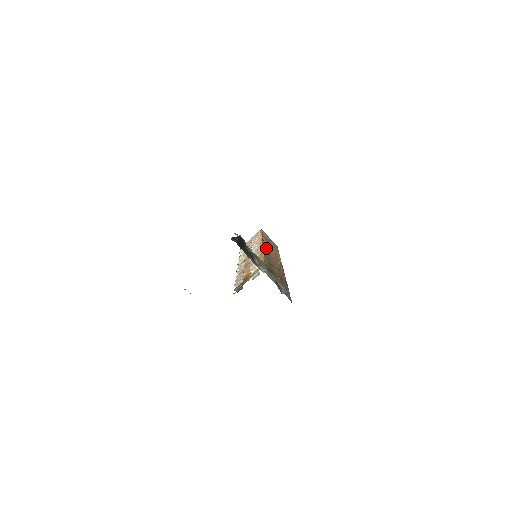
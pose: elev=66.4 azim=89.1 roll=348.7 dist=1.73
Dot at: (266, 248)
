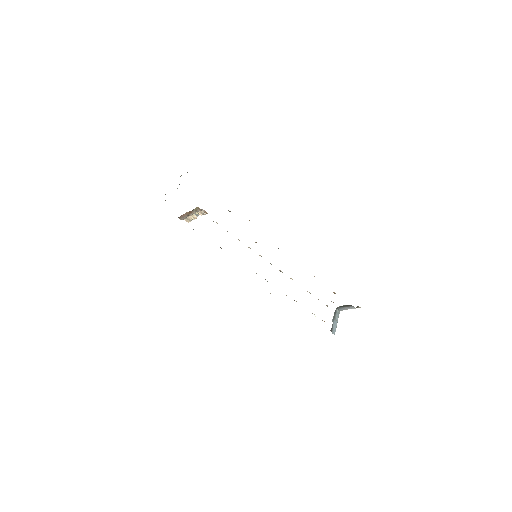
Dot at: occluded
